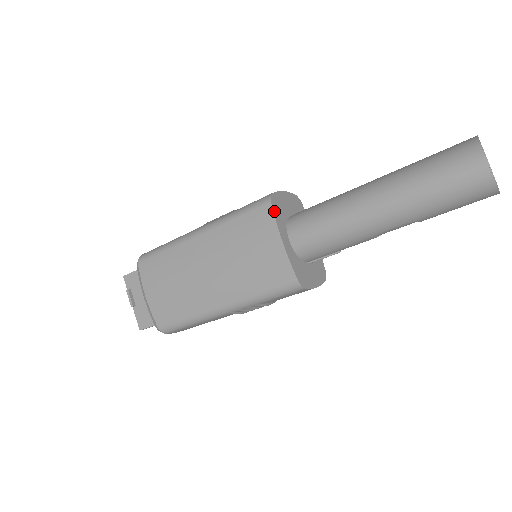
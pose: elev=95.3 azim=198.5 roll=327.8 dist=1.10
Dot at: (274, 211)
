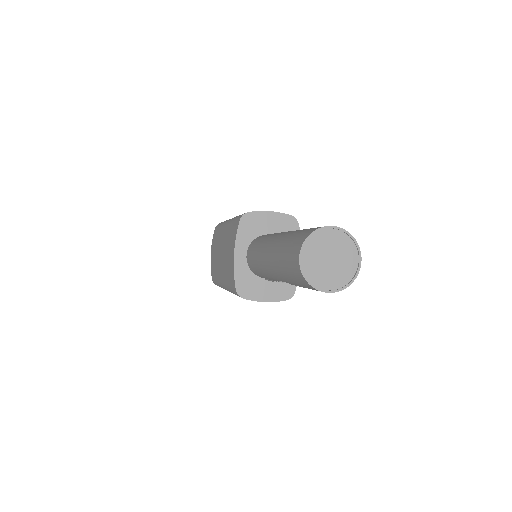
Dot at: (239, 228)
